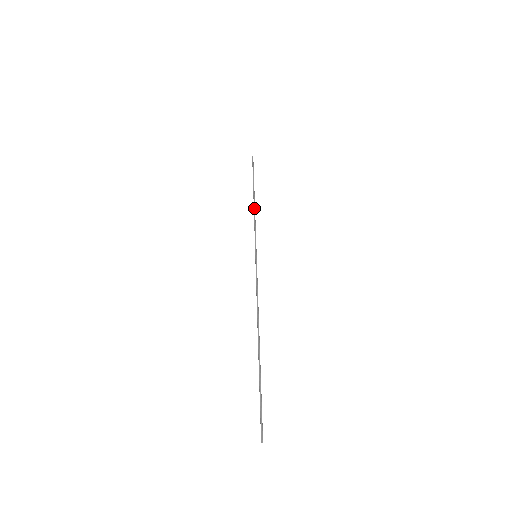
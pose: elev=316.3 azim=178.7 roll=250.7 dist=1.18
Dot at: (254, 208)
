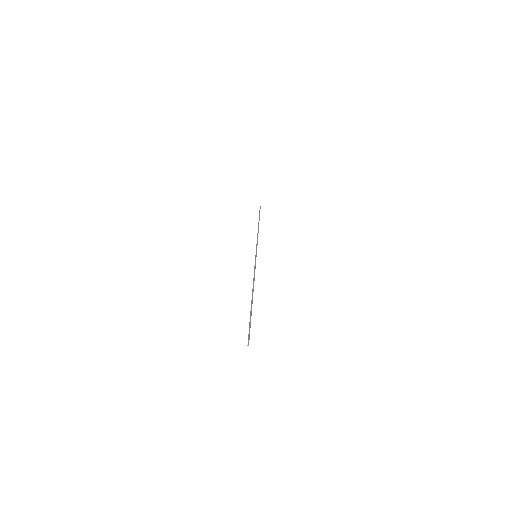
Dot at: (258, 232)
